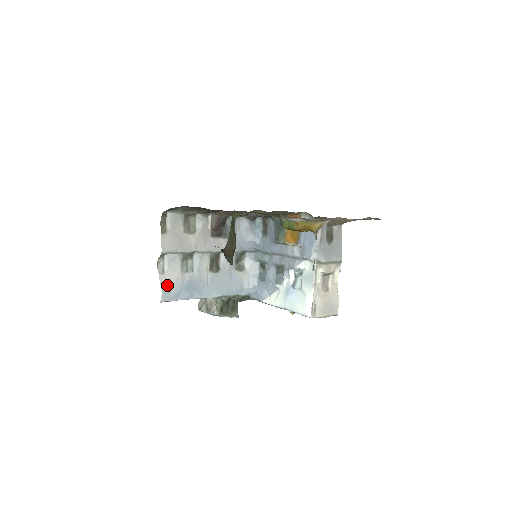
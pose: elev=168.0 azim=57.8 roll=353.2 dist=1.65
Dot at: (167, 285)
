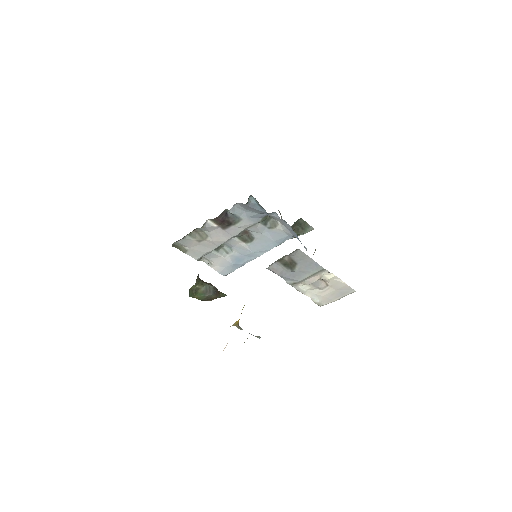
Dot at: (220, 268)
